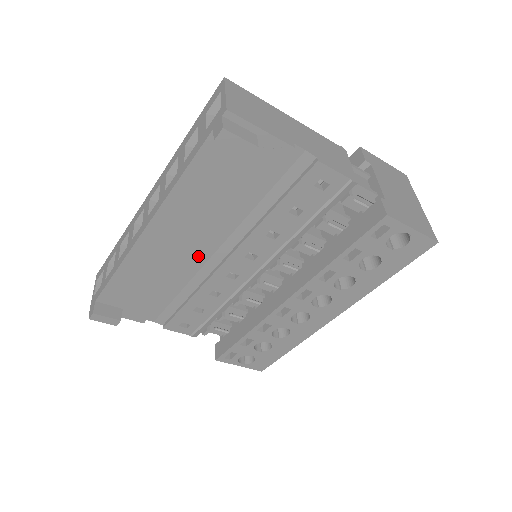
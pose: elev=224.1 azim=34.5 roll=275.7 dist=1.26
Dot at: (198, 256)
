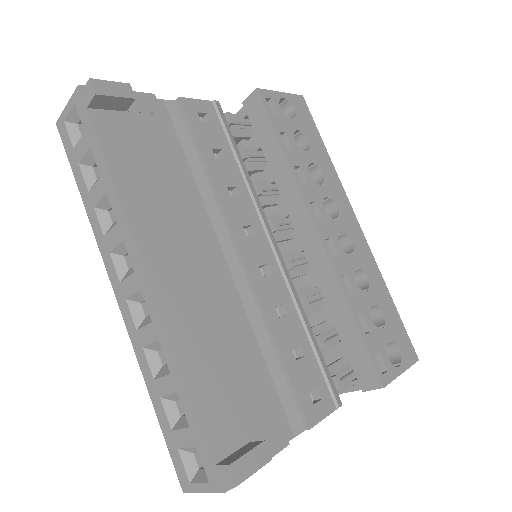
Dot at: (218, 269)
